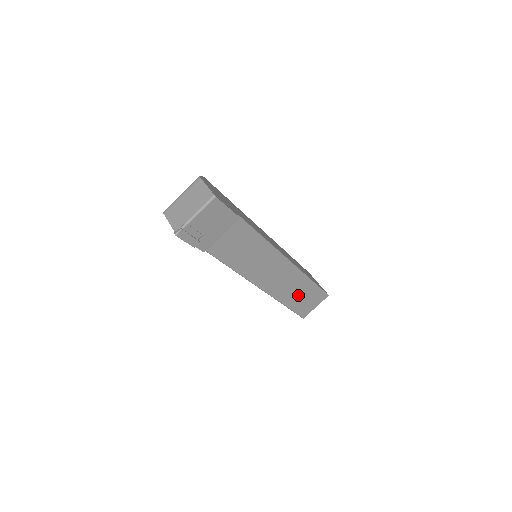
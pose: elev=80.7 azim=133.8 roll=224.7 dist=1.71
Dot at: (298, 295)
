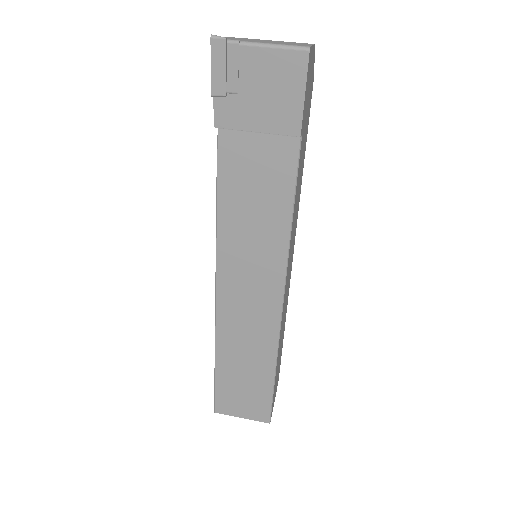
Dot at: (242, 370)
